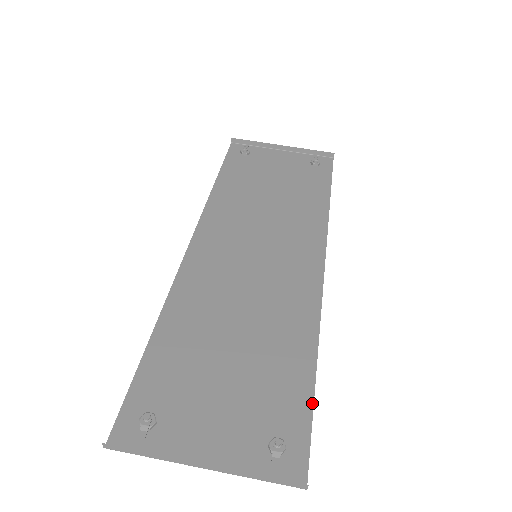
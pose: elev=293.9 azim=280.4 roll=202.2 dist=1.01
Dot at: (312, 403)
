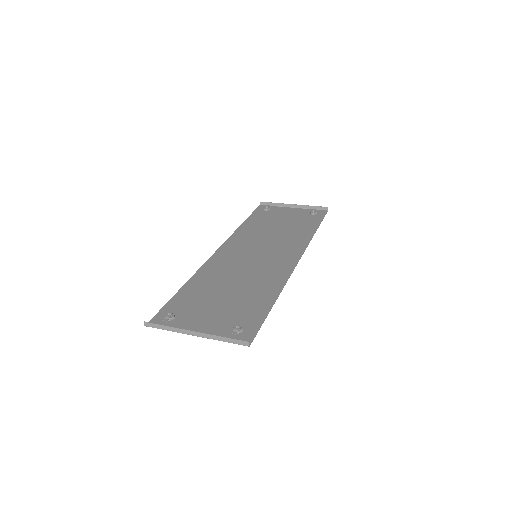
Dot at: (266, 316)
